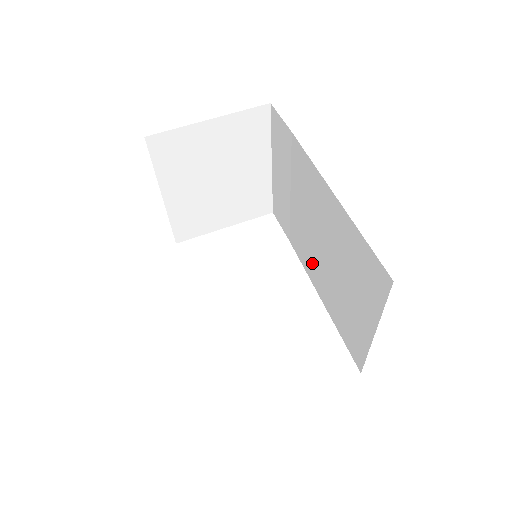
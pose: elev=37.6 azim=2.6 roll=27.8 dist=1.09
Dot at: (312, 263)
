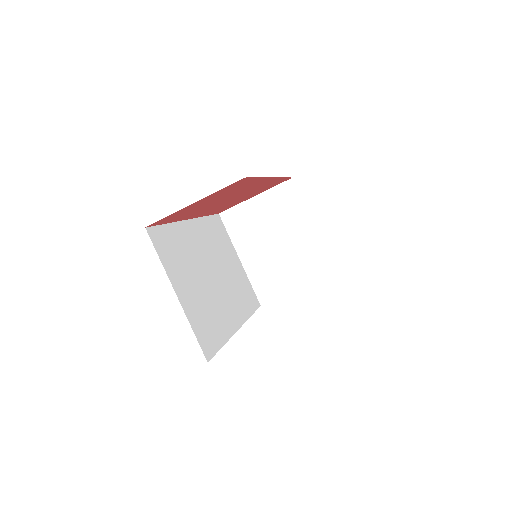
Dot at: occluded
